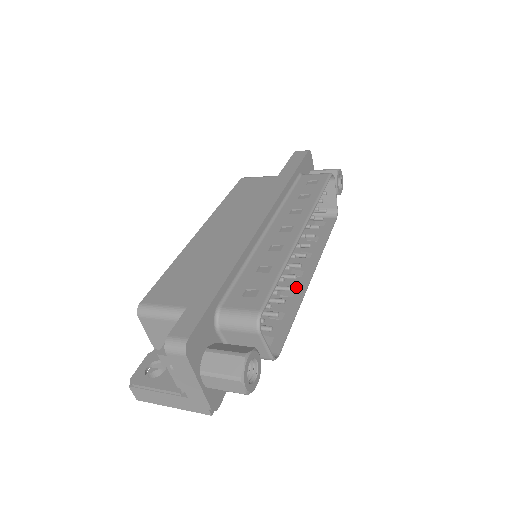
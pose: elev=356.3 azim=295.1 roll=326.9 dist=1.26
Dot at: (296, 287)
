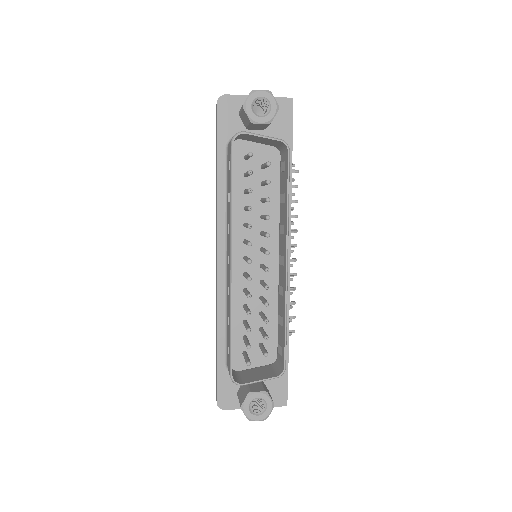
Dot at: (283, 282)
